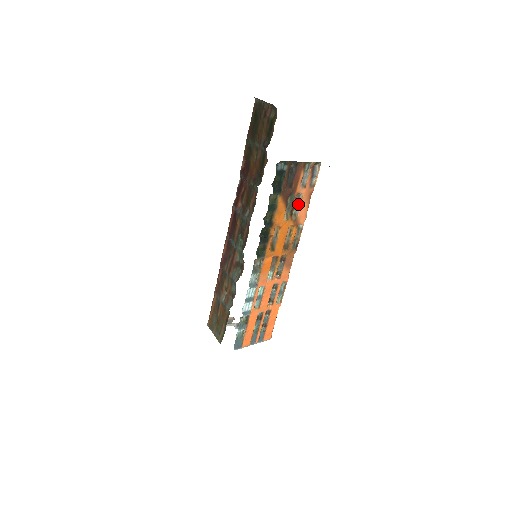
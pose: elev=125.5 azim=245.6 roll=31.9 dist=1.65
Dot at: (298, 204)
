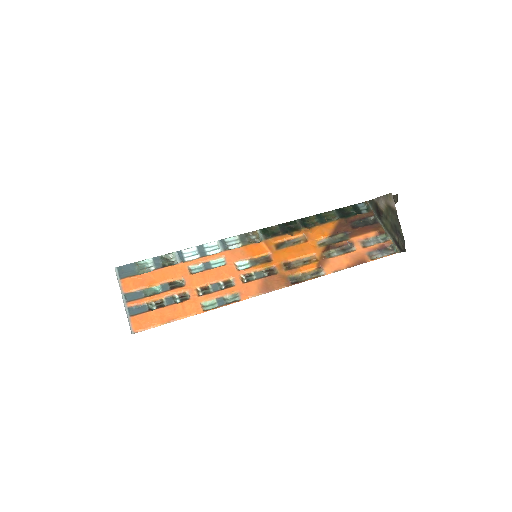
Dot at: (342, 252)
